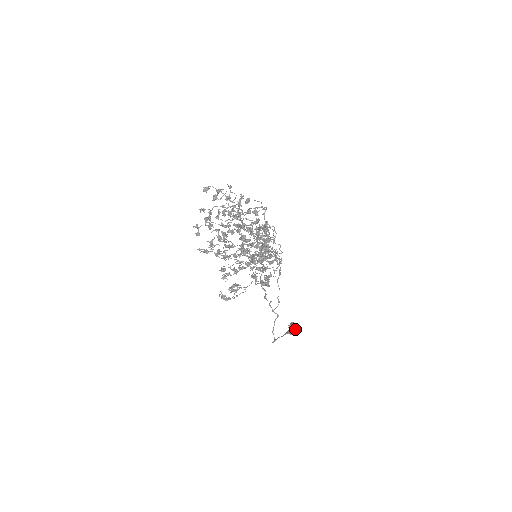
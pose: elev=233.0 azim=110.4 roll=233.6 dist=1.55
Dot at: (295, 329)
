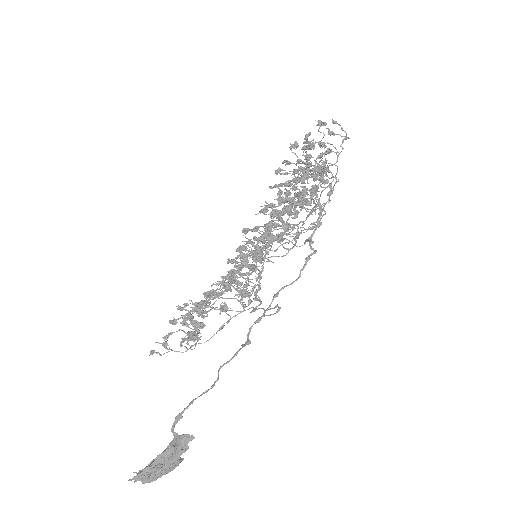
Dot at: (178, 459)
